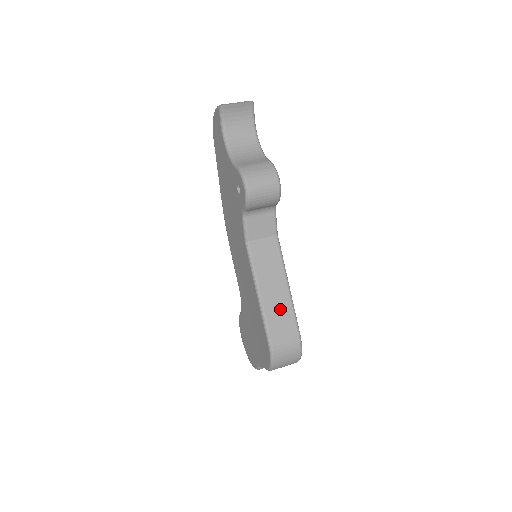
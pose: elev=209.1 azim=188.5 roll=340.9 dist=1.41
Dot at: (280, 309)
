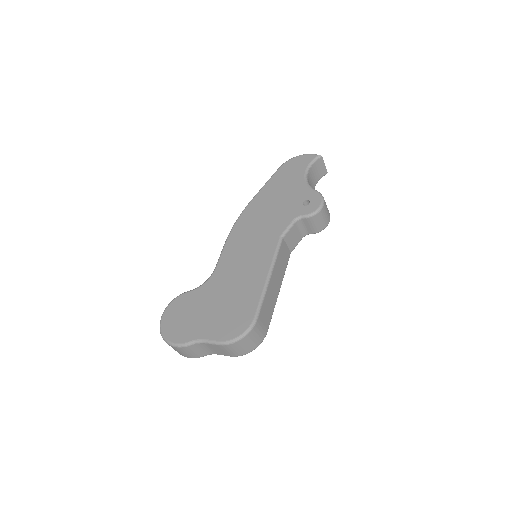
Dot at: (271, 300)
